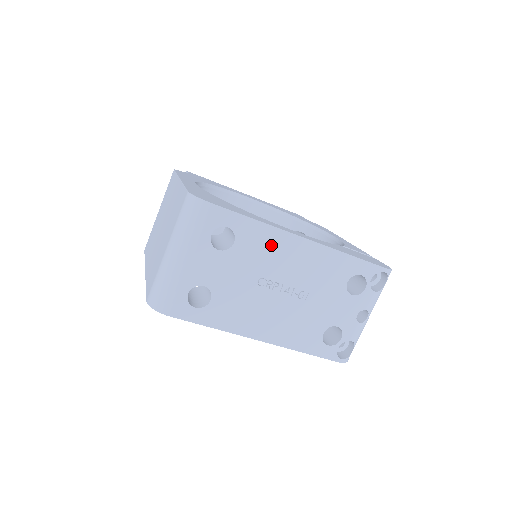
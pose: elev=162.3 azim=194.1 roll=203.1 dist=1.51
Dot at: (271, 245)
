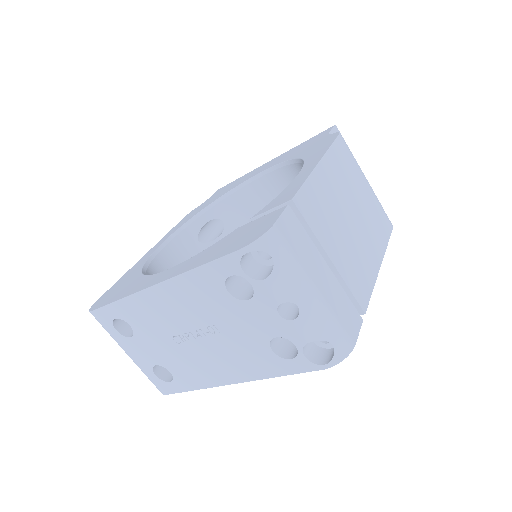
Dot at: (146, 309)
